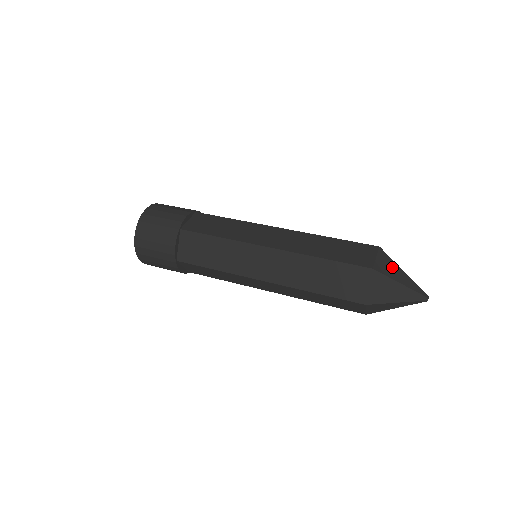
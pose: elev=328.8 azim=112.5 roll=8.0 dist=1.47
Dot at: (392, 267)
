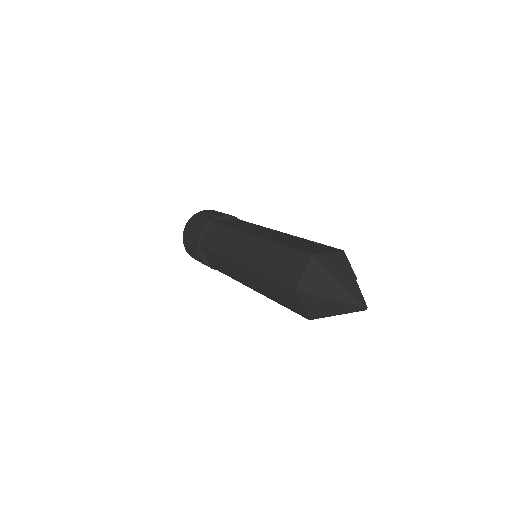
Dot at: (341, 266)
